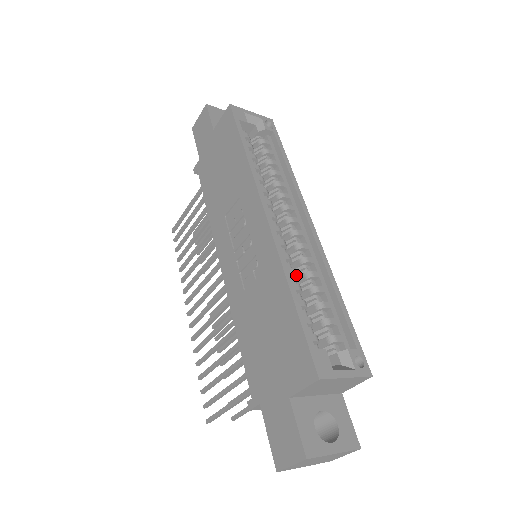
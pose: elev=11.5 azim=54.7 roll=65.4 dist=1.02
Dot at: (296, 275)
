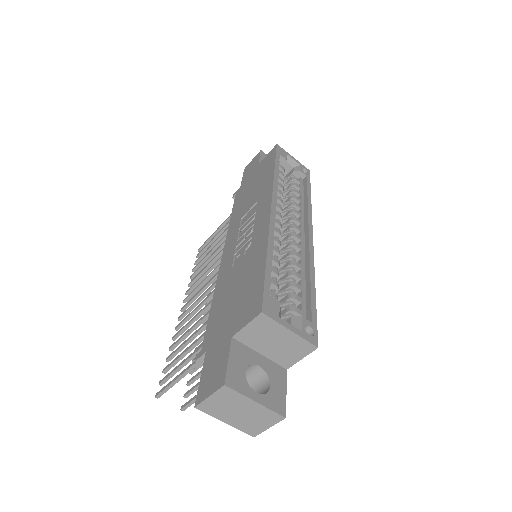
Dot at: (279, 255)
